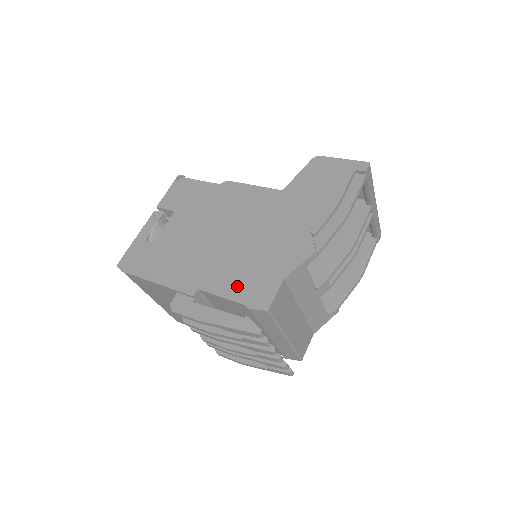
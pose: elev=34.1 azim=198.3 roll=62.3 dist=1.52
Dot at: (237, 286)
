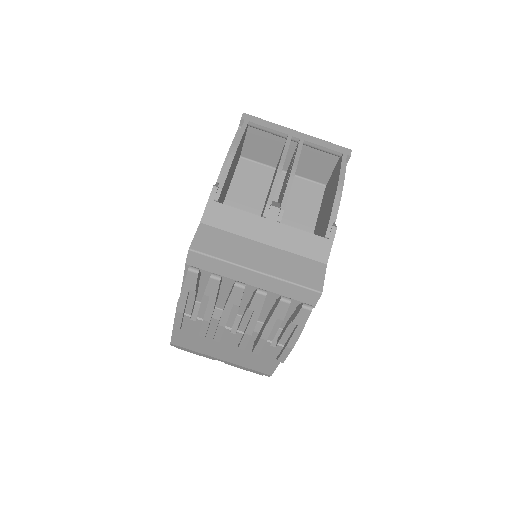
Dot at: occluded
